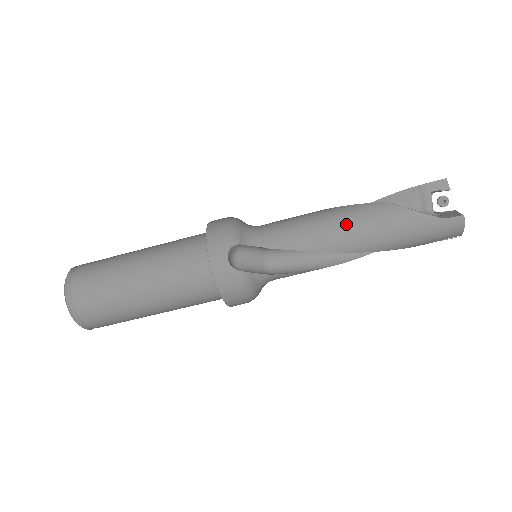
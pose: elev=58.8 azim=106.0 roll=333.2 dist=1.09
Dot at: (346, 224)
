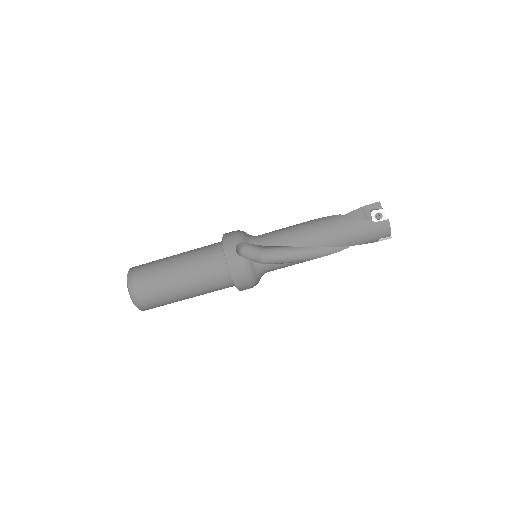
Dot at: (313, 228)
